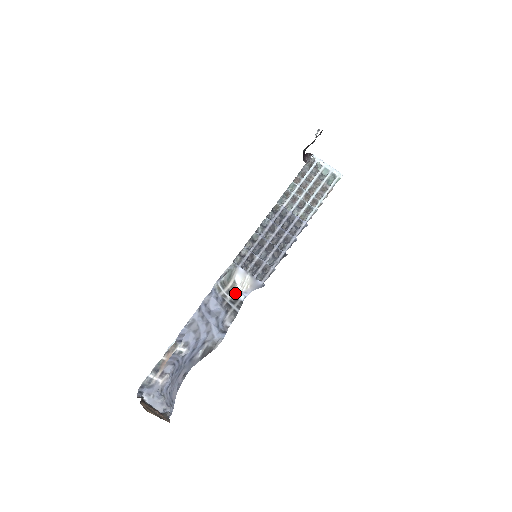
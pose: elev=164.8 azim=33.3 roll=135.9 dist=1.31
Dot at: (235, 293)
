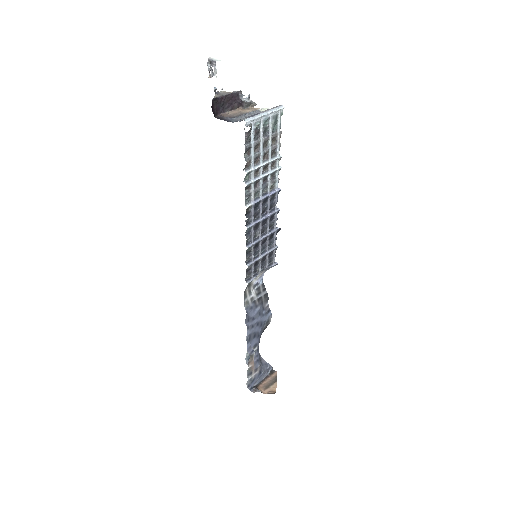
Dot at: (253, 286)
